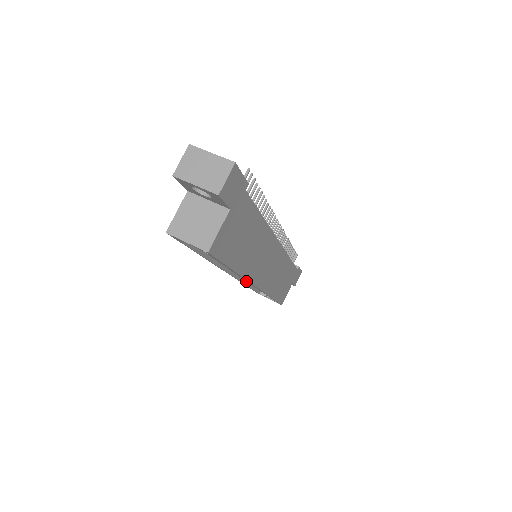
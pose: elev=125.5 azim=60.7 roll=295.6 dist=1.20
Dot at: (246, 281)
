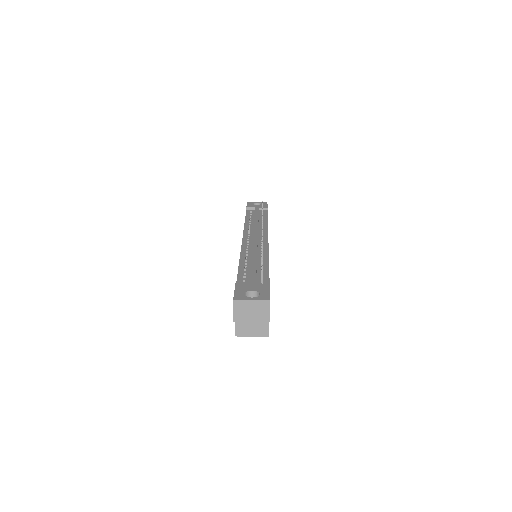
Dot at: occluded
